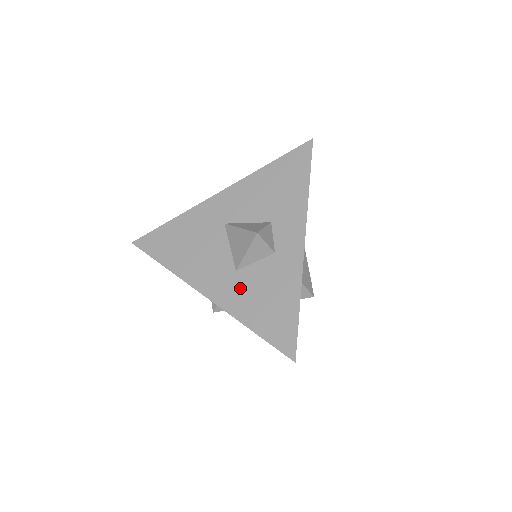
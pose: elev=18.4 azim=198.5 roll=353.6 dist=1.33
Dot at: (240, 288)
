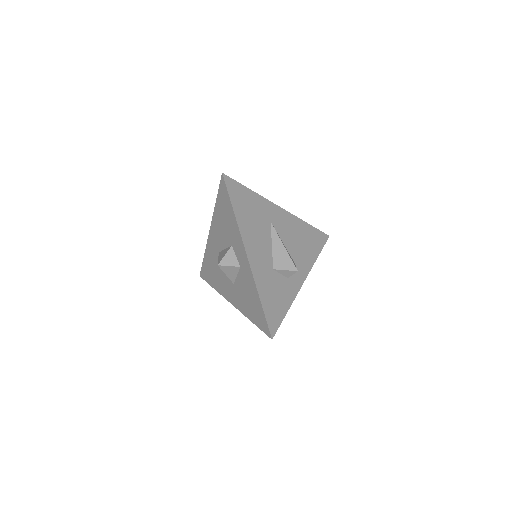
Dot at: (239, 295)
